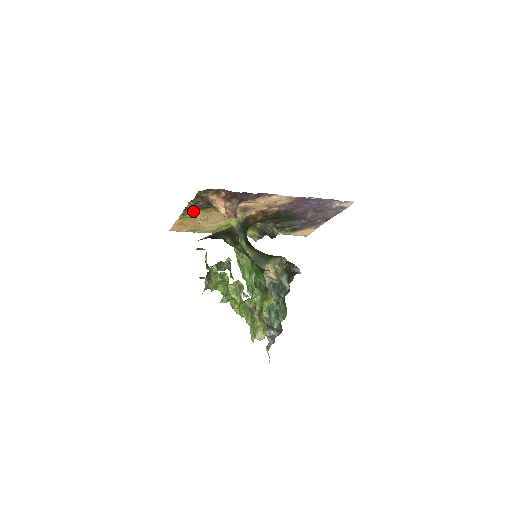
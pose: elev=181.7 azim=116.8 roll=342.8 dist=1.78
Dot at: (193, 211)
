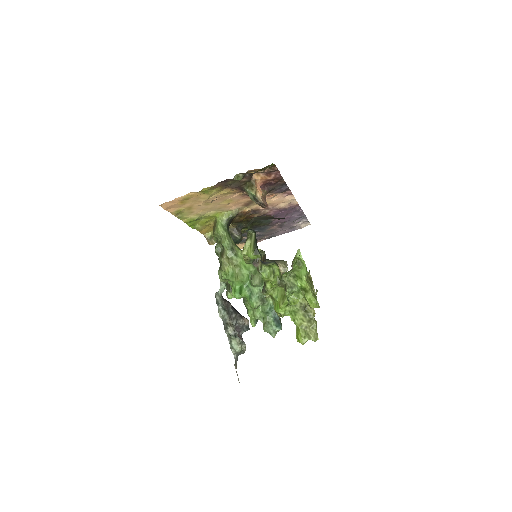
Dot at: (222, 187)
